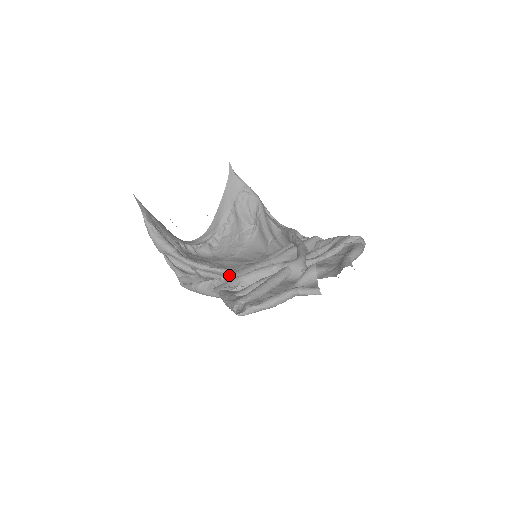
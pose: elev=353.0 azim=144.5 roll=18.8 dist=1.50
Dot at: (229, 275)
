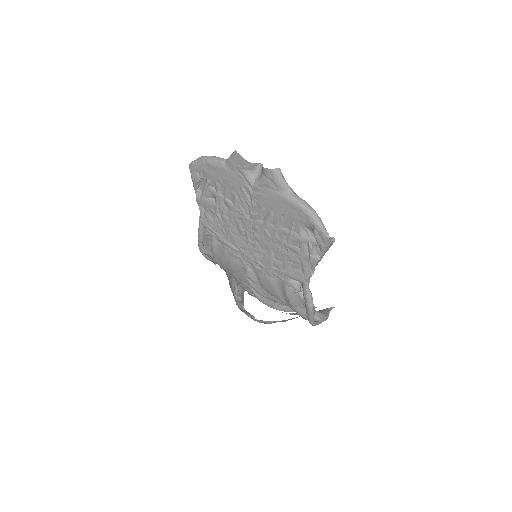
Dot at: occluded
